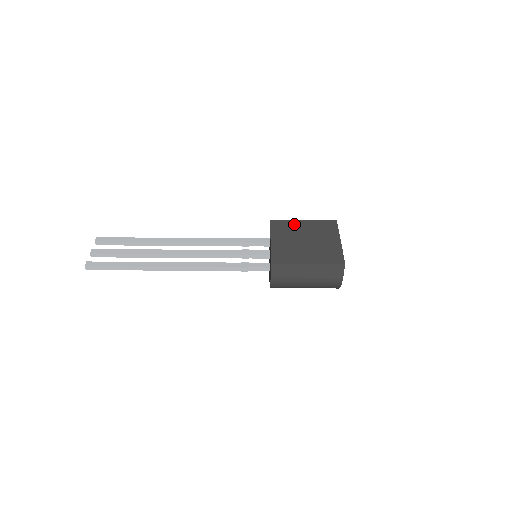
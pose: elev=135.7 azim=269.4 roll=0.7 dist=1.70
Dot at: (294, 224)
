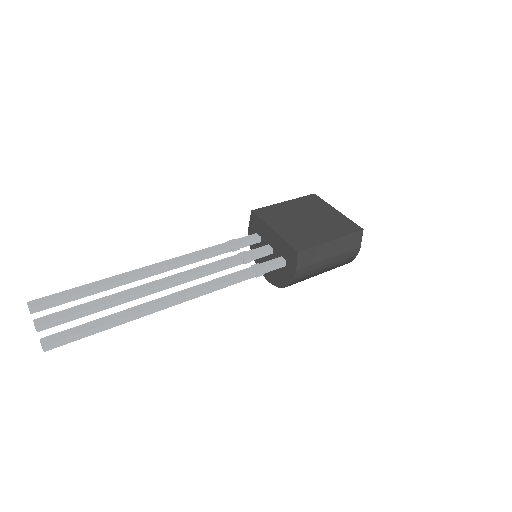
Dot at: (280, 208)
